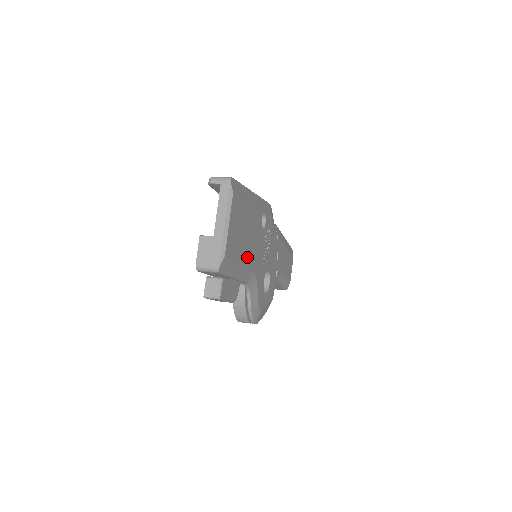
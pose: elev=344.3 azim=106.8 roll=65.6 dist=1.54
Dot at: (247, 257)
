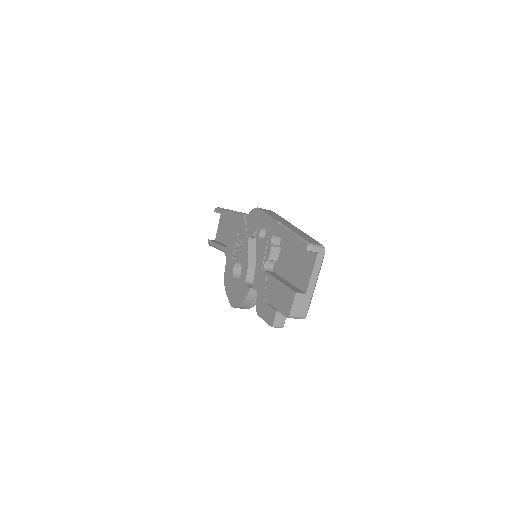
Dot at: occluded
